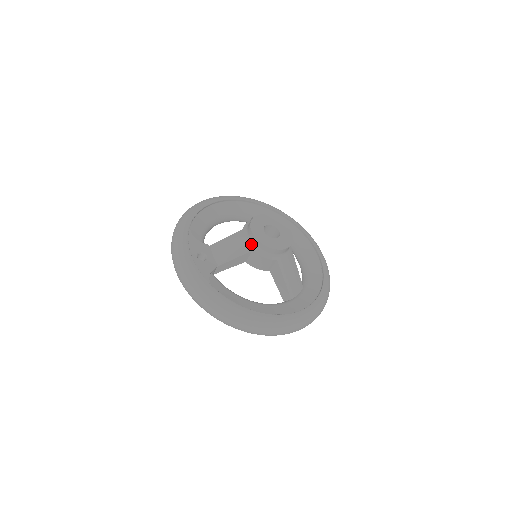
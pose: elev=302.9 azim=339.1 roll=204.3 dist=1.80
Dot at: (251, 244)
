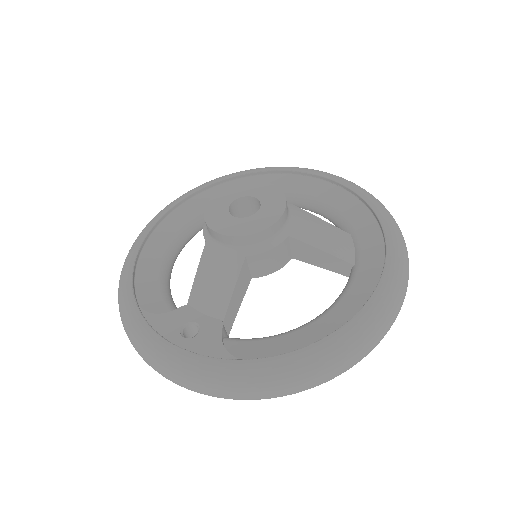
Dot at: (235, 250)
